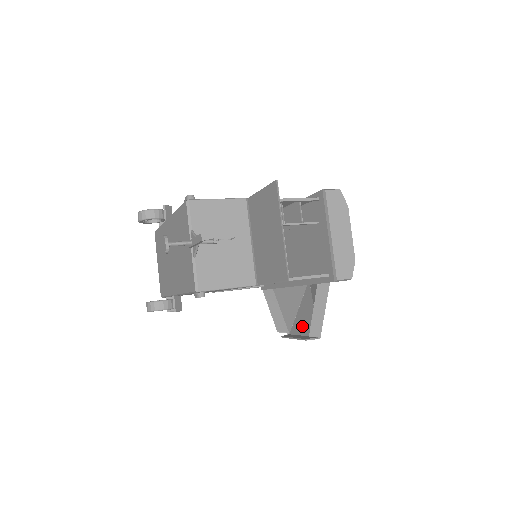
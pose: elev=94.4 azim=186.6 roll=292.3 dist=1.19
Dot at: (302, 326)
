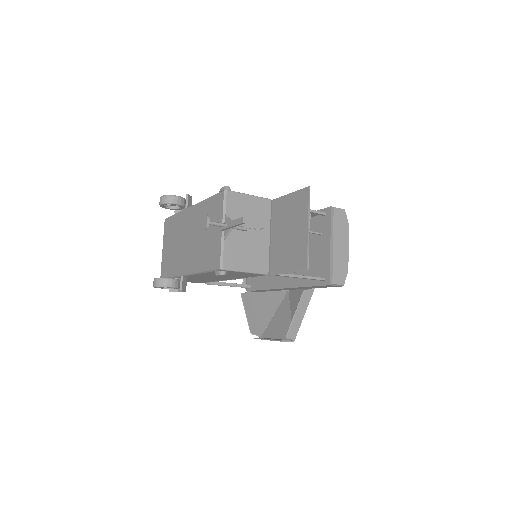
Dot at: (276, 330)
